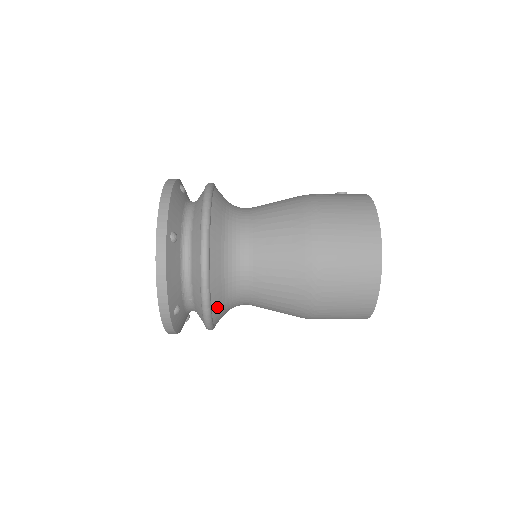
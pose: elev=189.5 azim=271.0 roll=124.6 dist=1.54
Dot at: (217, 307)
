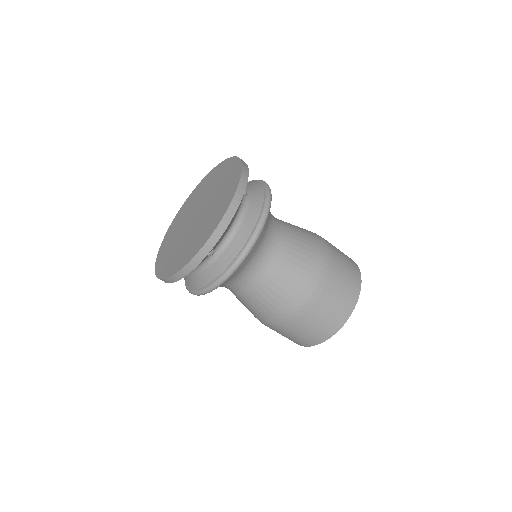
Dot at: (238, 270)
